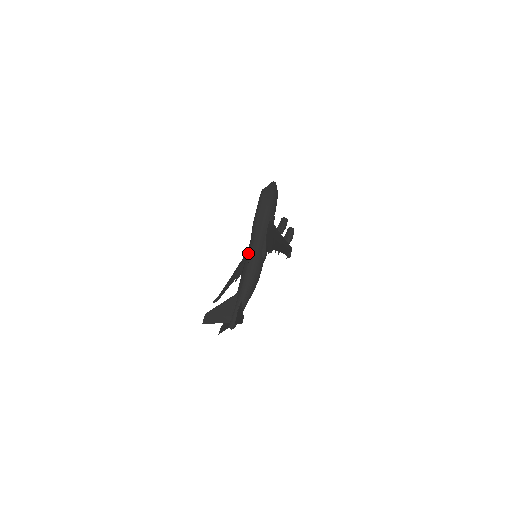
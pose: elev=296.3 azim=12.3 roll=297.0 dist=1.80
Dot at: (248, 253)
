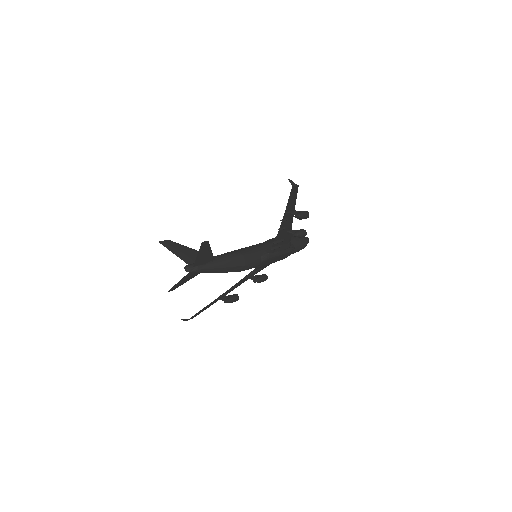
Dot at: occluded
